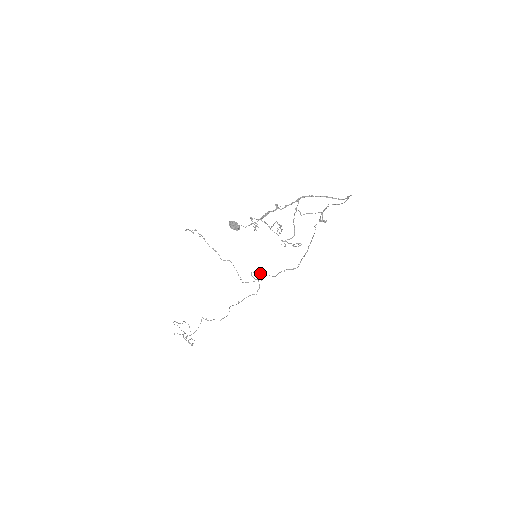
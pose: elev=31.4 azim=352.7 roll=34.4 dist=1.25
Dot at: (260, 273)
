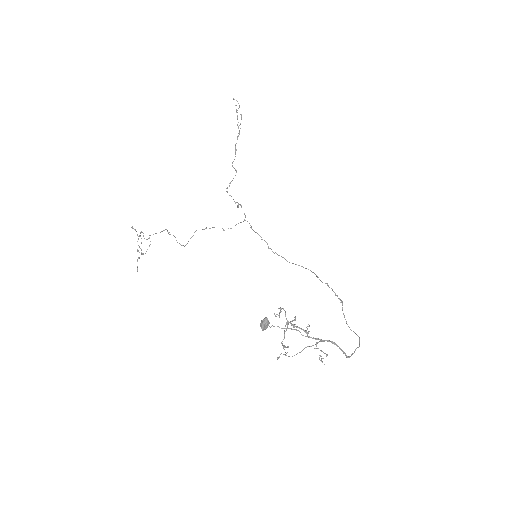
Dot at: occluded
